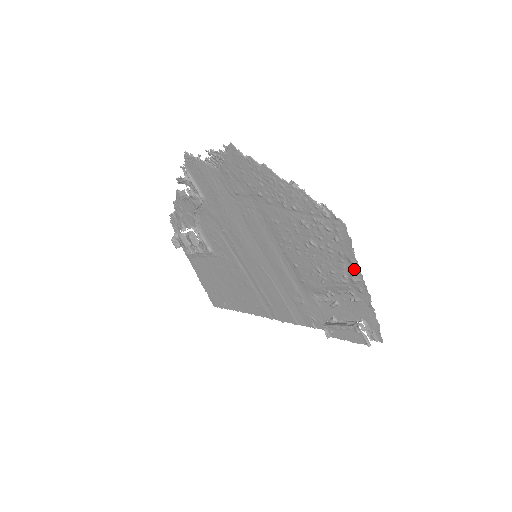
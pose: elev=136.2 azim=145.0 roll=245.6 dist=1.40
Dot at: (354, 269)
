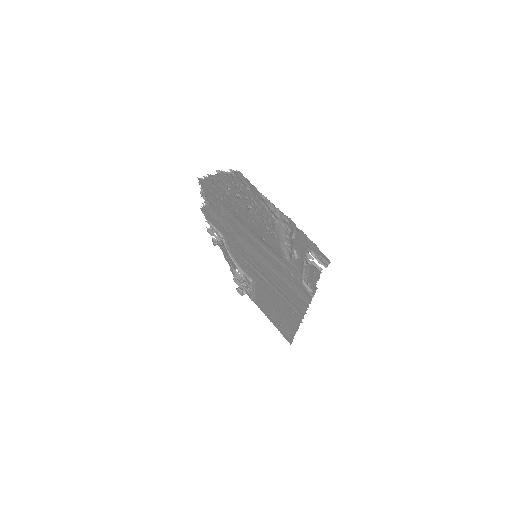
Dot at: (268, 204)
